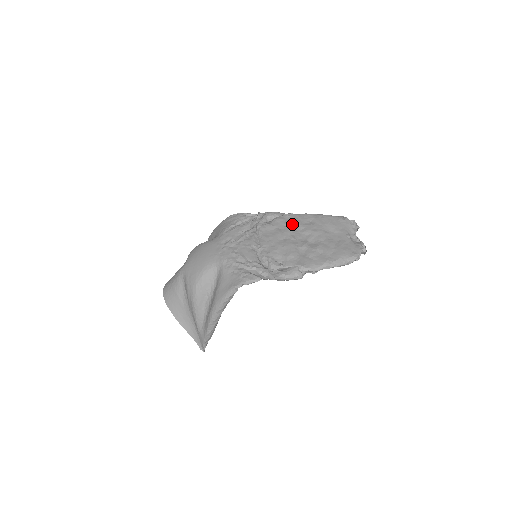
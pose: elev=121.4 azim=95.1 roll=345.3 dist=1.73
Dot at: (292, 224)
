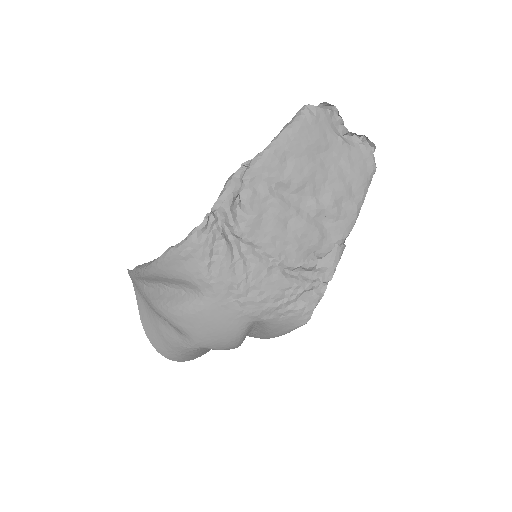
Dot at: (271, 189)
